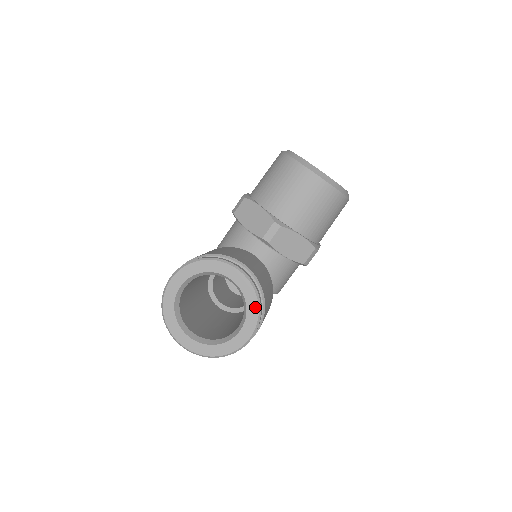
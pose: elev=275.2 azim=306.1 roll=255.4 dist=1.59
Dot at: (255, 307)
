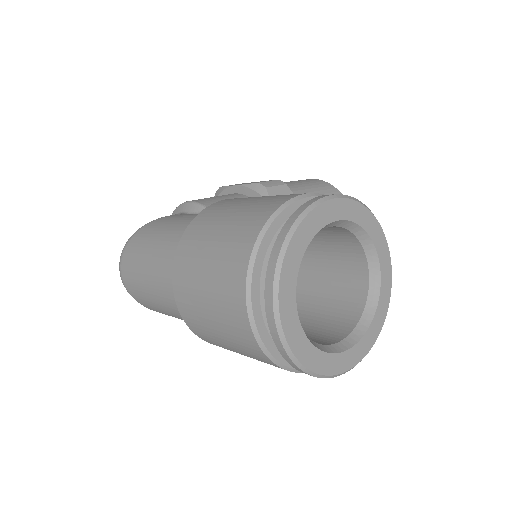
Dot at: (378, 330)
